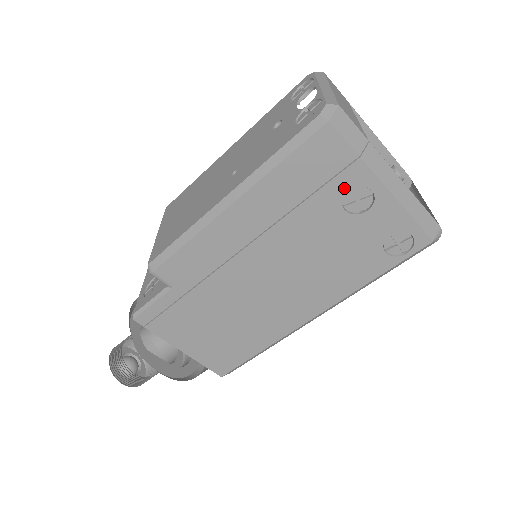
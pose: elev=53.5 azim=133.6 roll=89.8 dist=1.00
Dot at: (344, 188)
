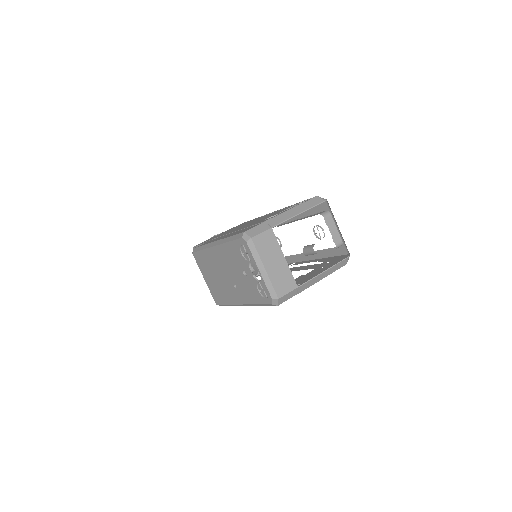
Dot at: occluded
